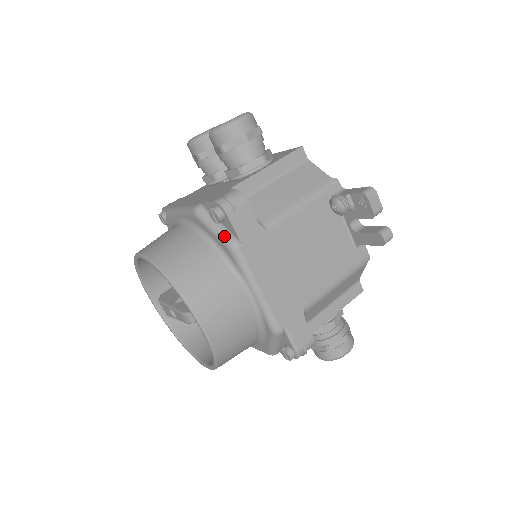
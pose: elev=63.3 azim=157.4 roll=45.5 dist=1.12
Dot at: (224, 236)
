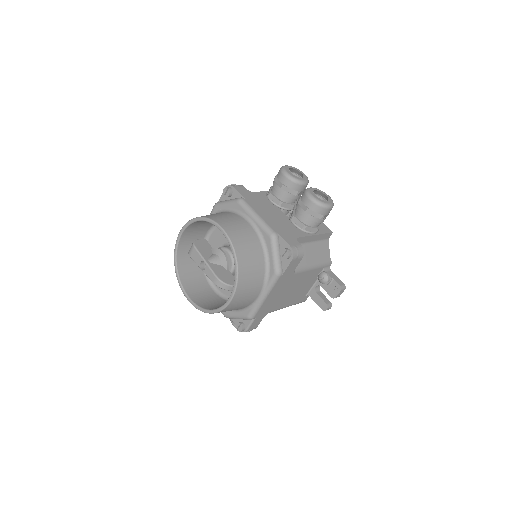
Dot at: (278, 265)
